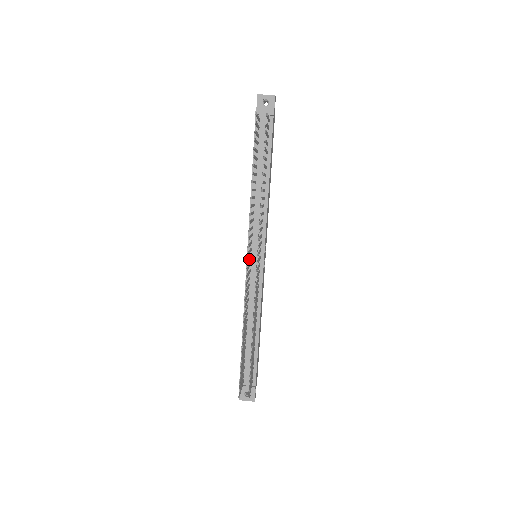
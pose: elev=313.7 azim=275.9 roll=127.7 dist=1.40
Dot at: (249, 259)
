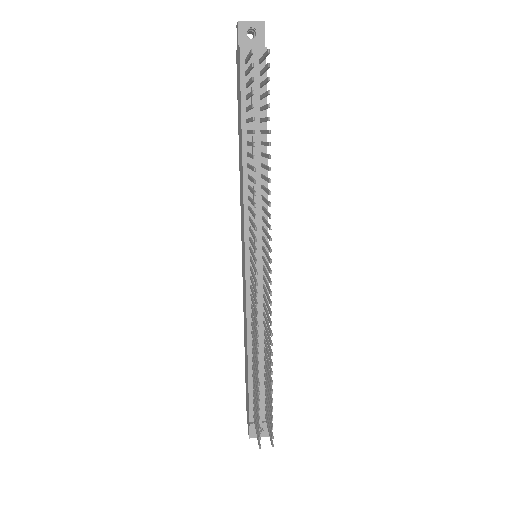
Dot at: (254, 265)
